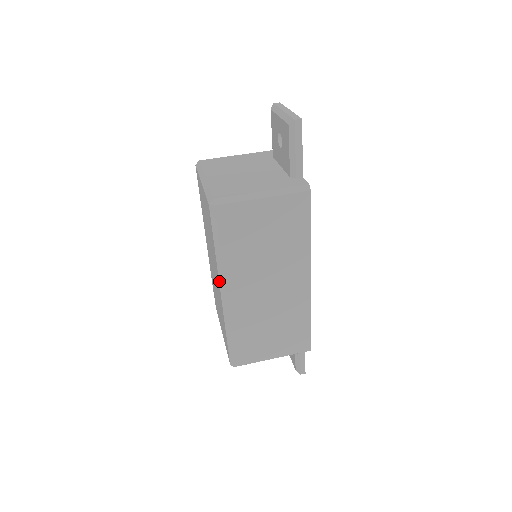
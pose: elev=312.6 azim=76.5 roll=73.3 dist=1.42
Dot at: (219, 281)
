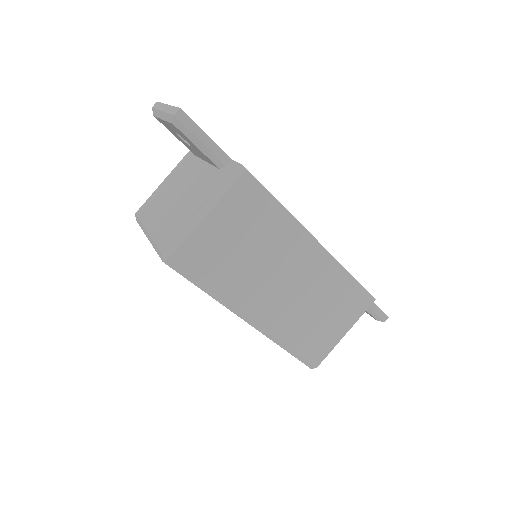
Dot at: occluded
